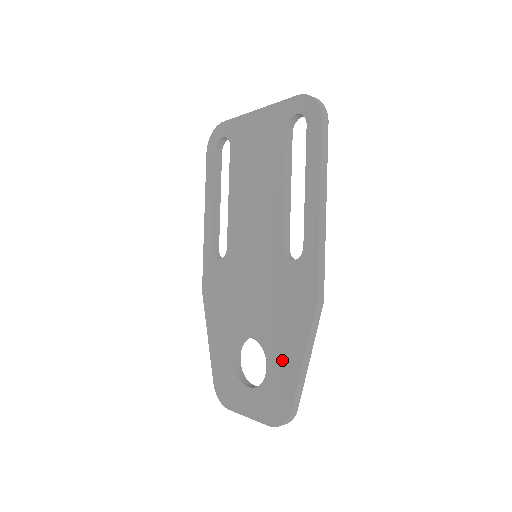
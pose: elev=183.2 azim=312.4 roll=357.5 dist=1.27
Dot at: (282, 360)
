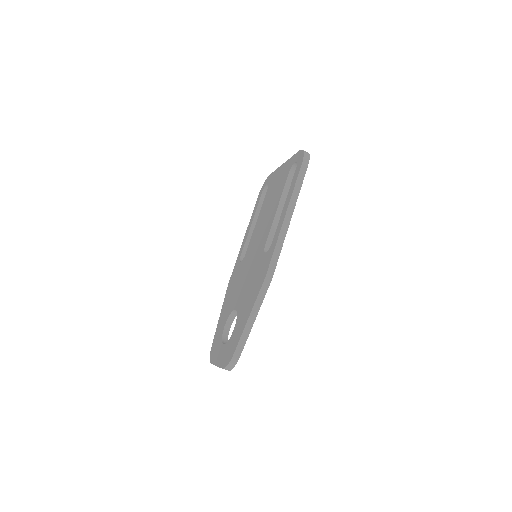
Dot at: (241, 320)
